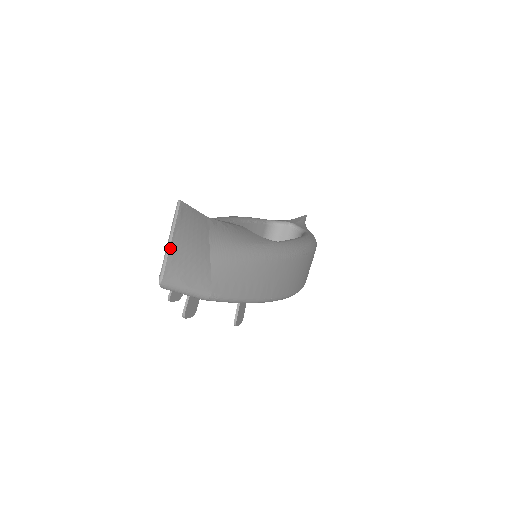
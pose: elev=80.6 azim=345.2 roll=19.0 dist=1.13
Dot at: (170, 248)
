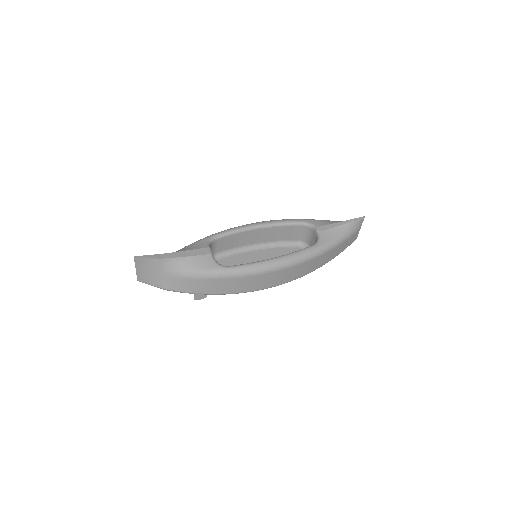
Dot at: (137, 271)
